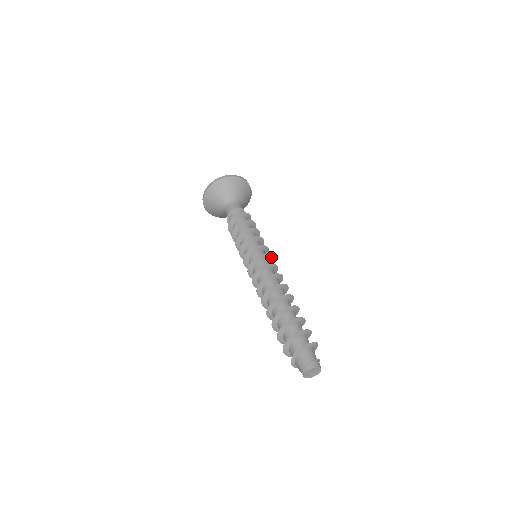
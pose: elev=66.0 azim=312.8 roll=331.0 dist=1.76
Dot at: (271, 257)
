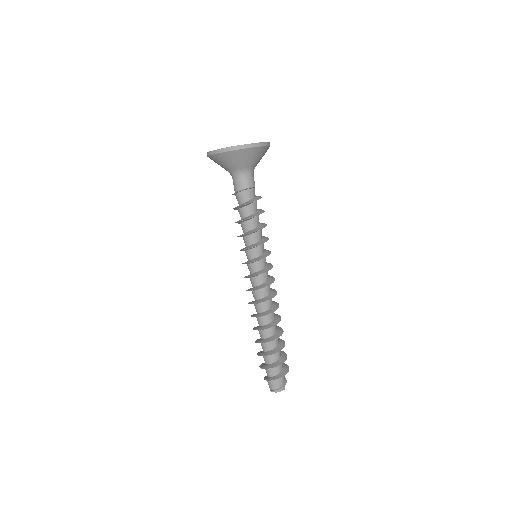
Dot at: (271, 265)
